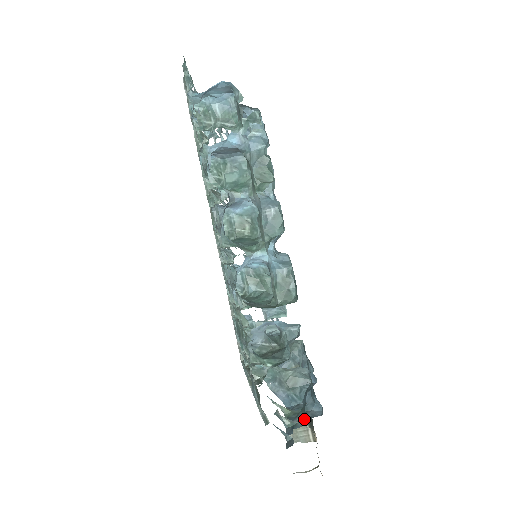
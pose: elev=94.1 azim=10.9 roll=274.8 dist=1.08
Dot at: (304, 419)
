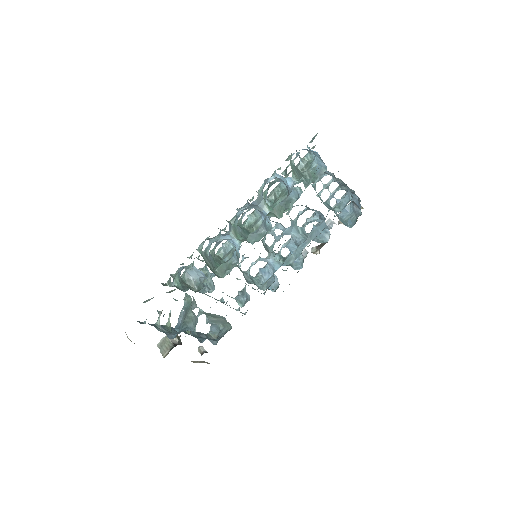
Dot at: (164, 332)
